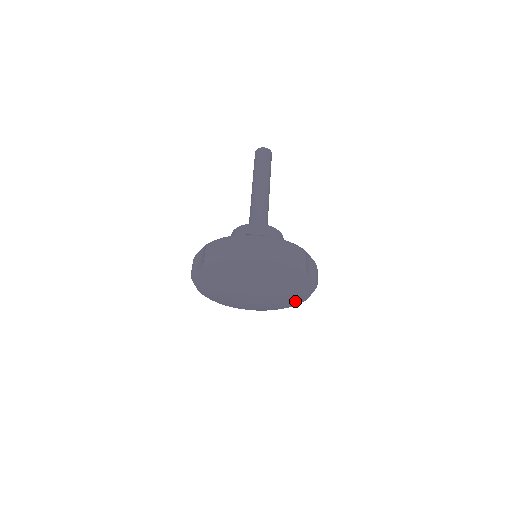
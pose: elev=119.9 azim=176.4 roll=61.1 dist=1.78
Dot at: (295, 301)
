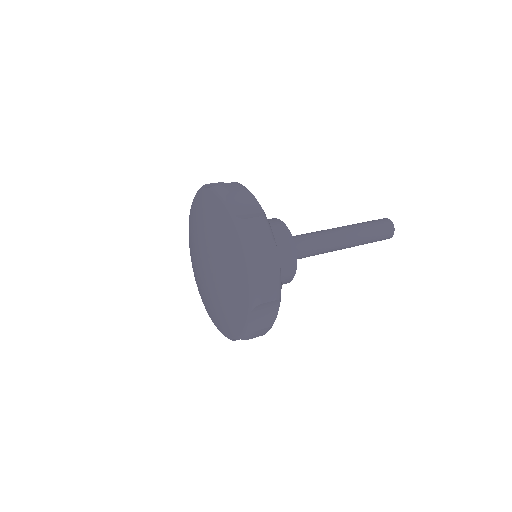
Dot at: (236, 319)
